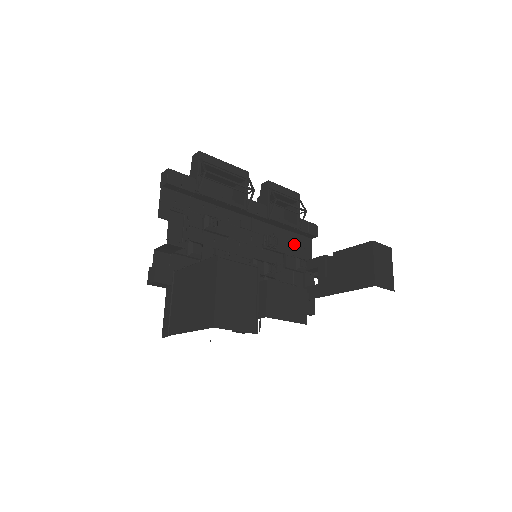
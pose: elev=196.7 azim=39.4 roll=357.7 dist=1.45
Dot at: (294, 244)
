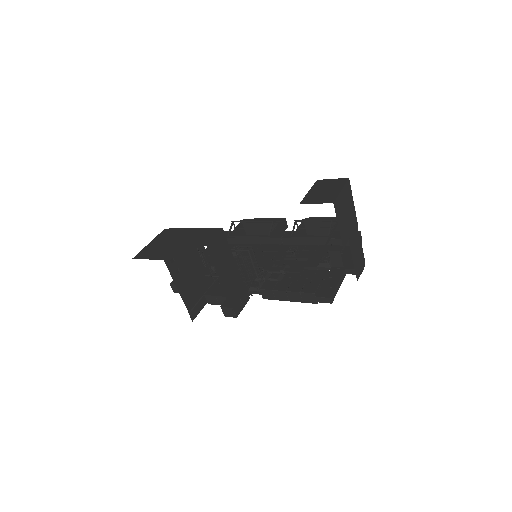
Dot at: (328, 253)
